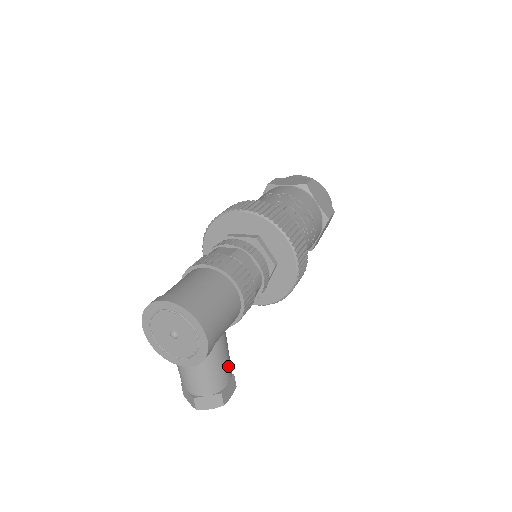
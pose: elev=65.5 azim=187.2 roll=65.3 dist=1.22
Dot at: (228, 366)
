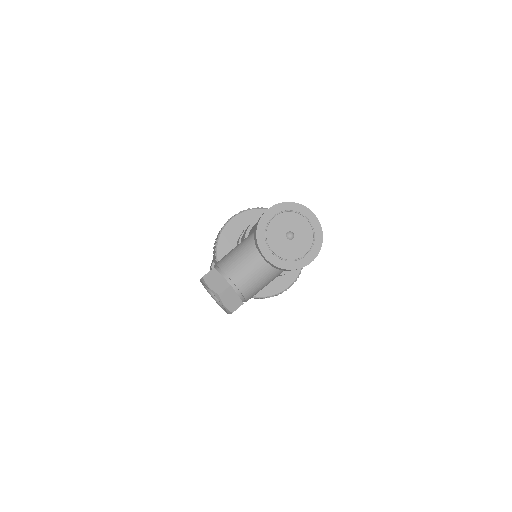
Dot at: occluded
